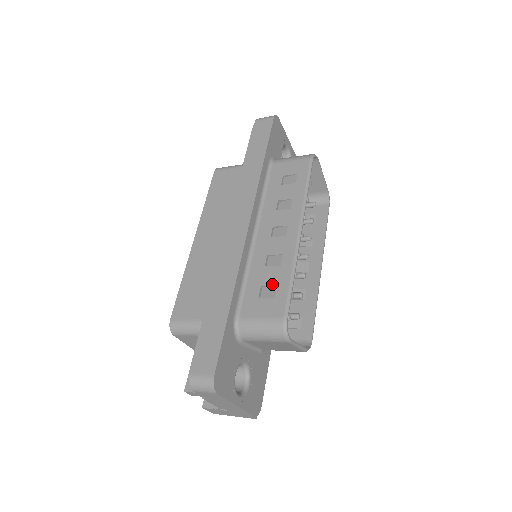
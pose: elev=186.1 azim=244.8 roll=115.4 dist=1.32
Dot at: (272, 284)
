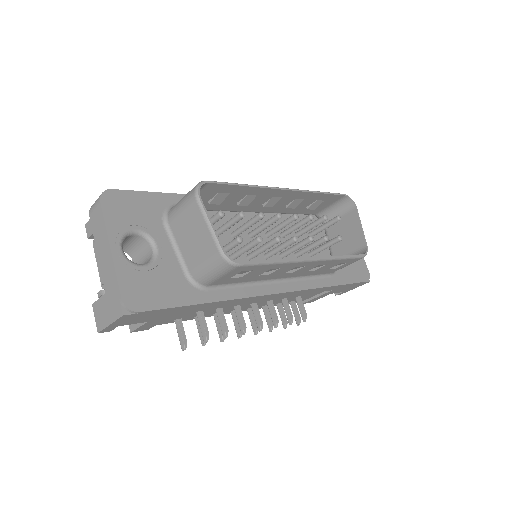
Dot at: occluded
